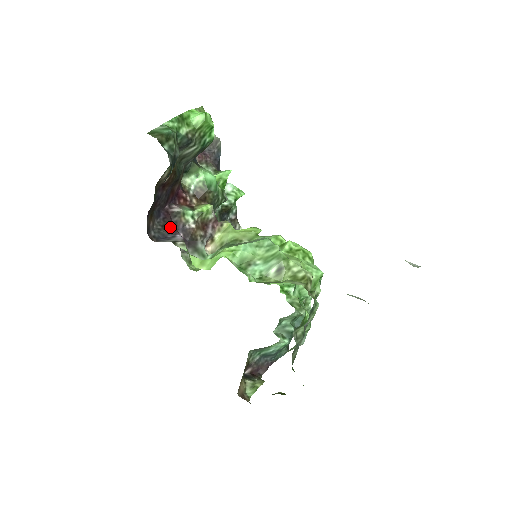
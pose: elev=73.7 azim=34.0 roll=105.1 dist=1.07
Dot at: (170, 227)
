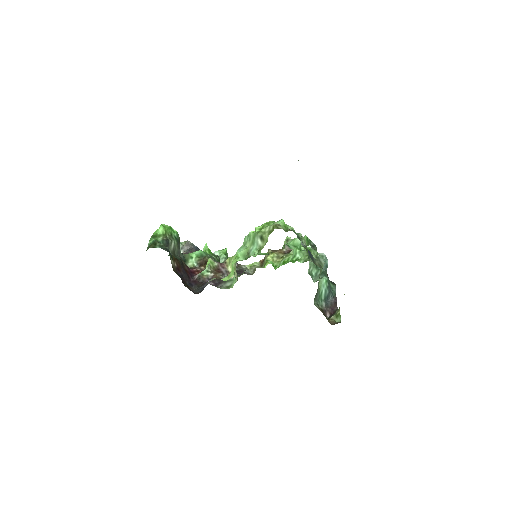
Dot at: (202, 284)
